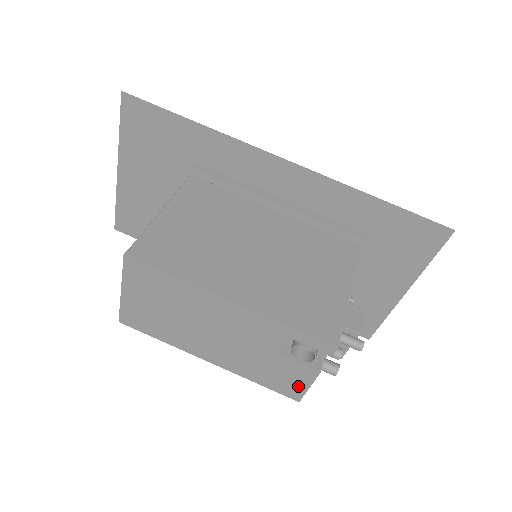
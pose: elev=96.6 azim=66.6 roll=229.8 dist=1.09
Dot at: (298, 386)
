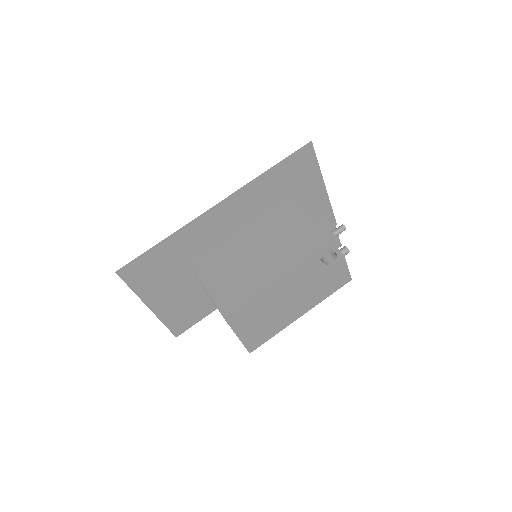
Dot at: (344, 274)
